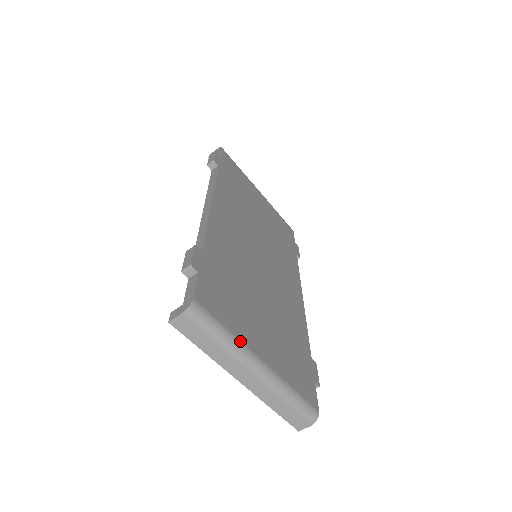
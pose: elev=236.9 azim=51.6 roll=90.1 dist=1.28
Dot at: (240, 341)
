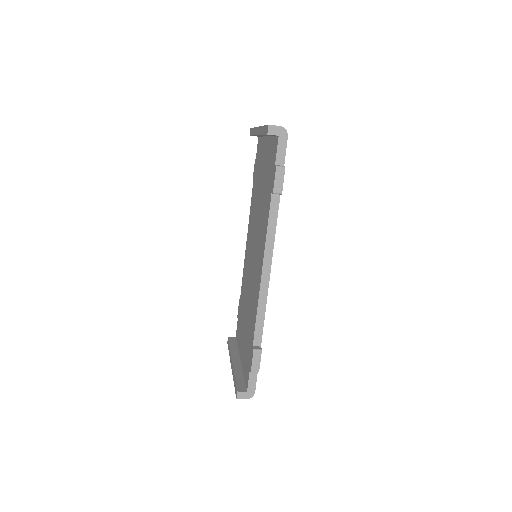
Dot at: occluded
